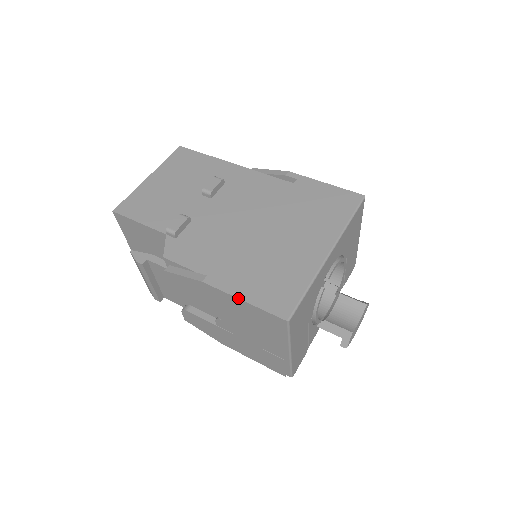
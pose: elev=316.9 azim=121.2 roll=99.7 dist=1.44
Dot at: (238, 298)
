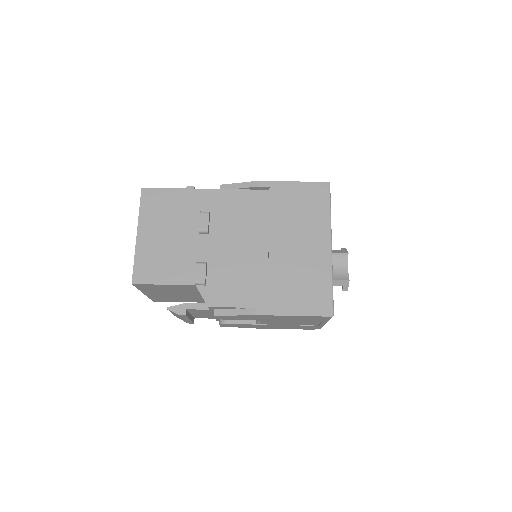
Dot at: (290, 316)
